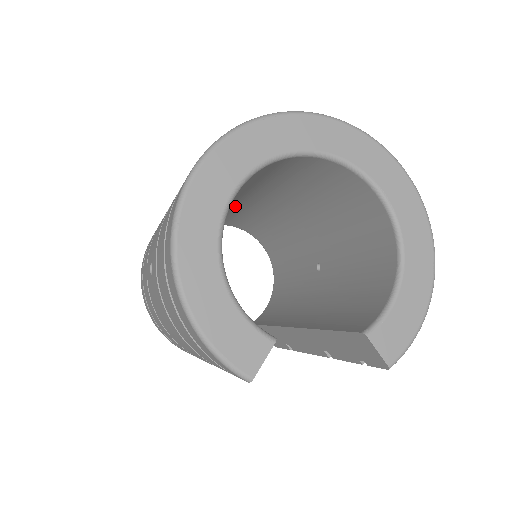
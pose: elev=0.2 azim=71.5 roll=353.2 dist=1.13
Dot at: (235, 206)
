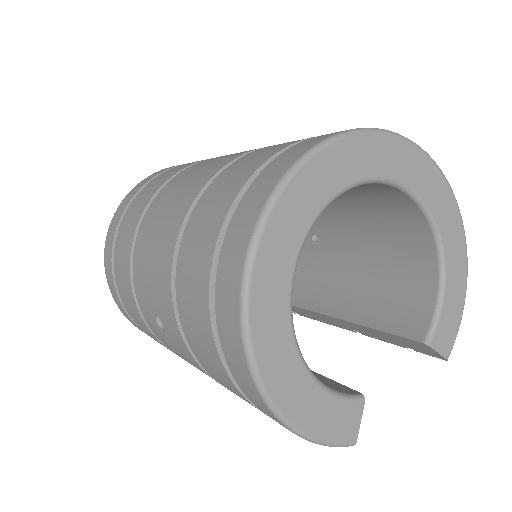
Dot at: occluded
